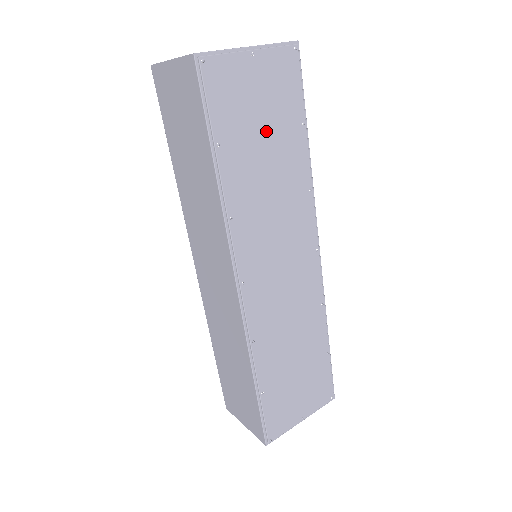
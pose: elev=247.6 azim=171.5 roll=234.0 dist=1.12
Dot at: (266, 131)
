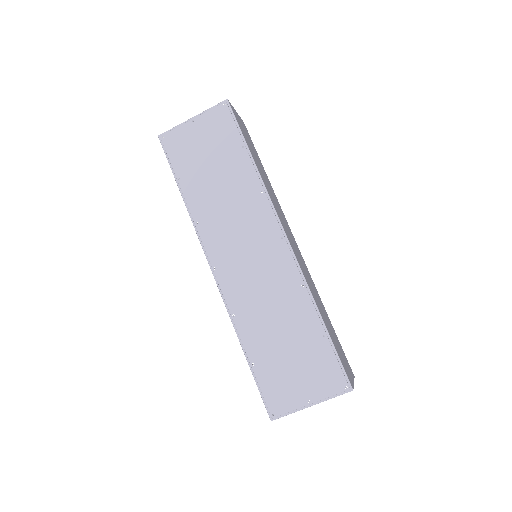
Dot at: (213, 161)
